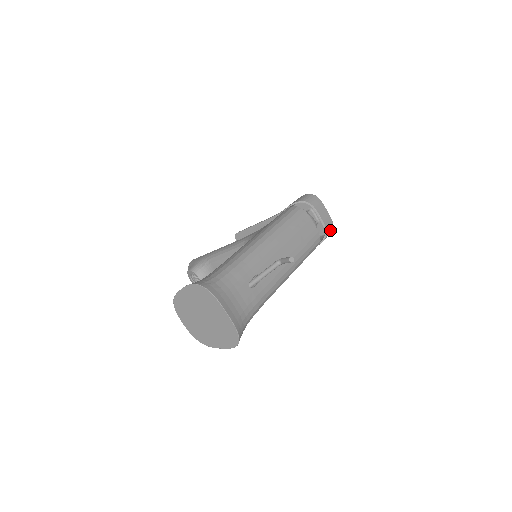
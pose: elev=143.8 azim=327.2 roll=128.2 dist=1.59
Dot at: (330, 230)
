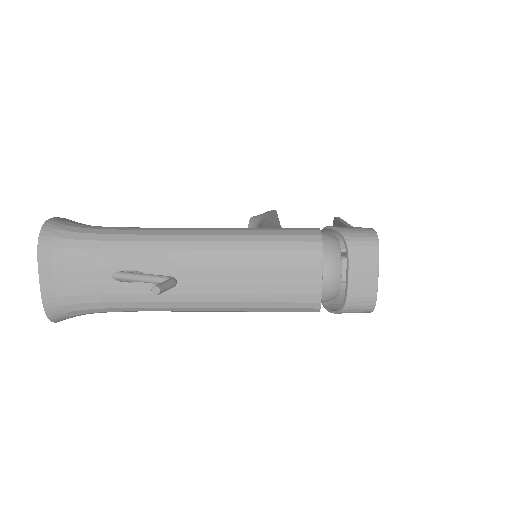
Dot at: (361, 308)
